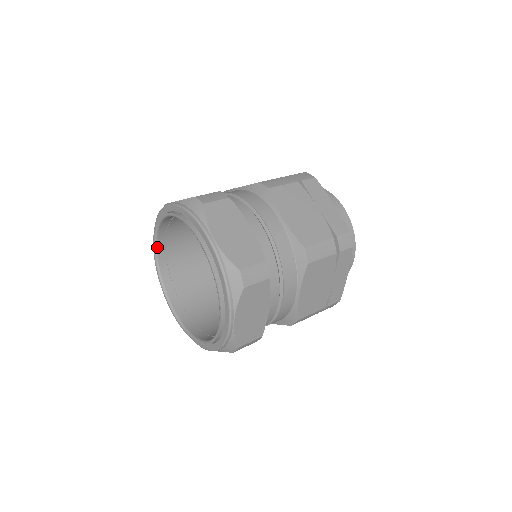
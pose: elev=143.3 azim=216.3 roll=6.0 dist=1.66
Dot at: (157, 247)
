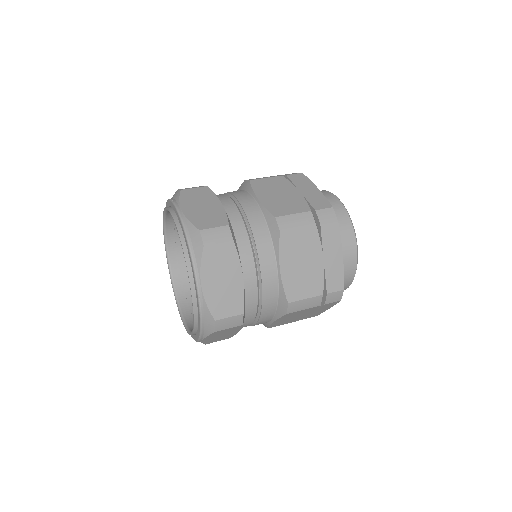
Dot at: (166, 216)
